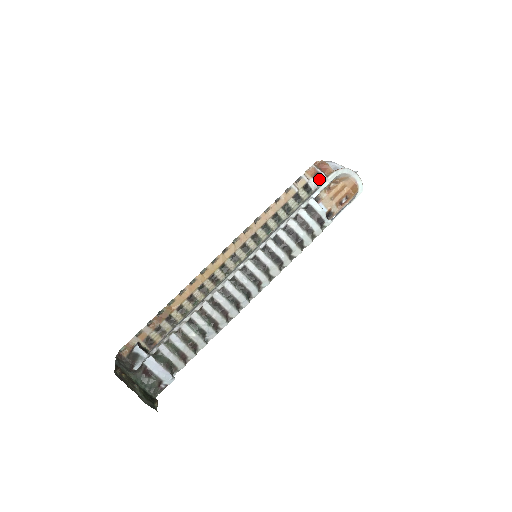
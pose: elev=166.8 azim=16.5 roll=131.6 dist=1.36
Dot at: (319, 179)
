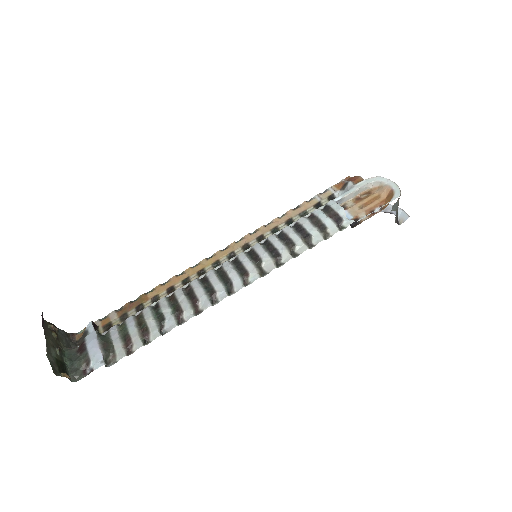
Dot at: (346, 188)
